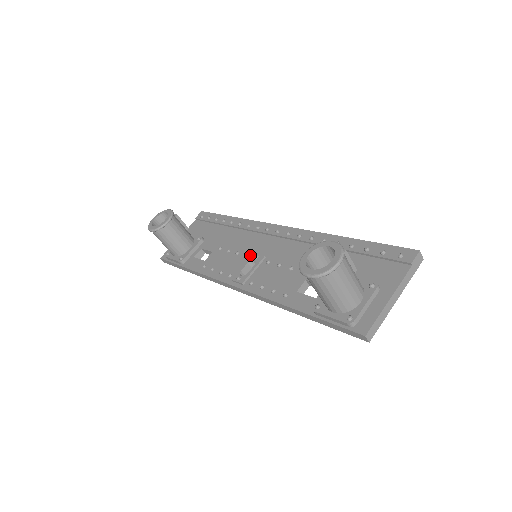
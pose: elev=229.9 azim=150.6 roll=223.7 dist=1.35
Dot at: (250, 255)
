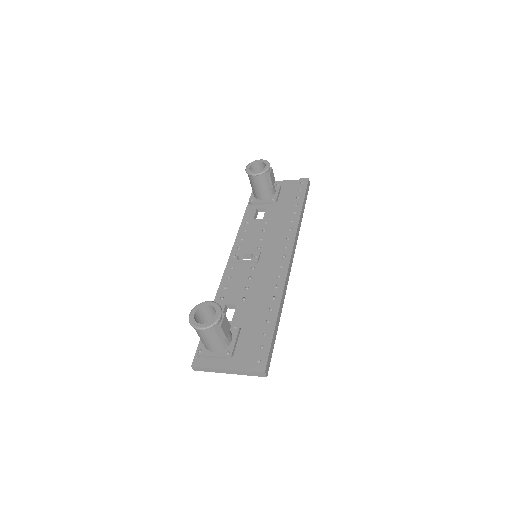
Dot at: (260, 250)
